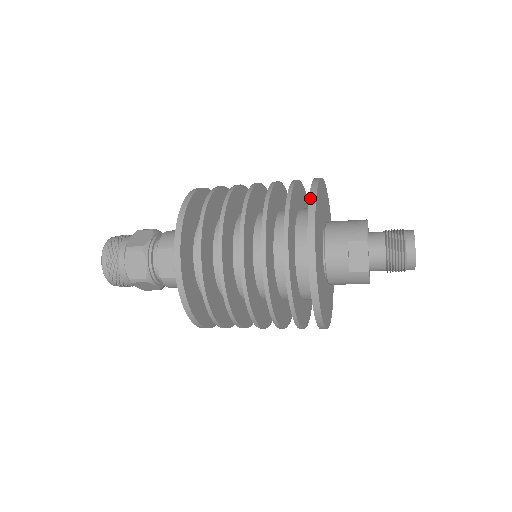
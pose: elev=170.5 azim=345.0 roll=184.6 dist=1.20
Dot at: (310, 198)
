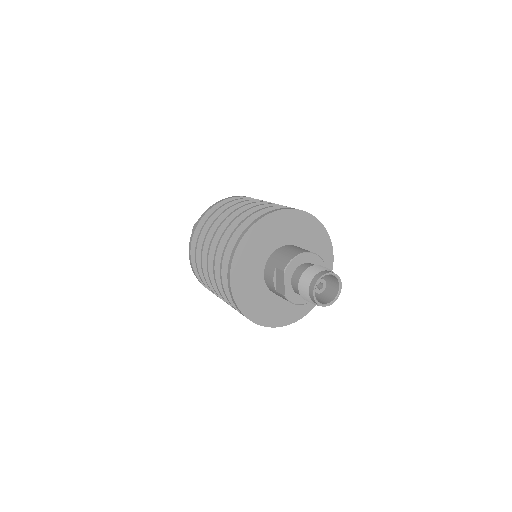
Dot at: (245, 229)
